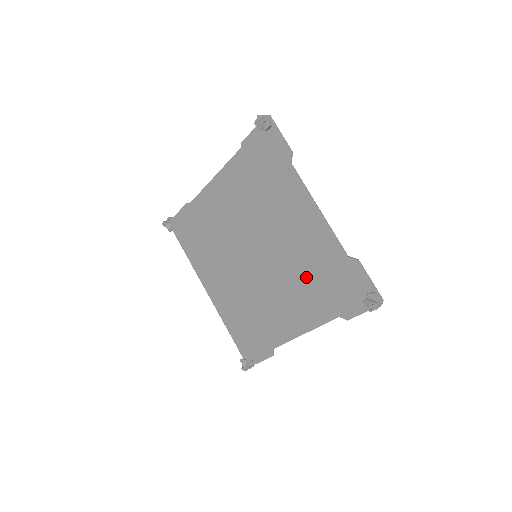
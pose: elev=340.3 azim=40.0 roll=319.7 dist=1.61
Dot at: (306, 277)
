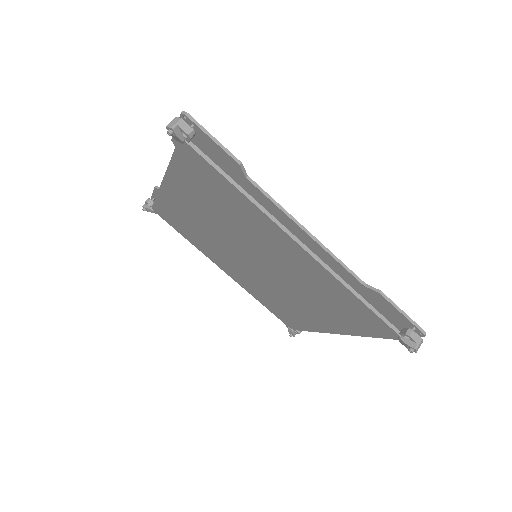
Dot at: (320, 296)
